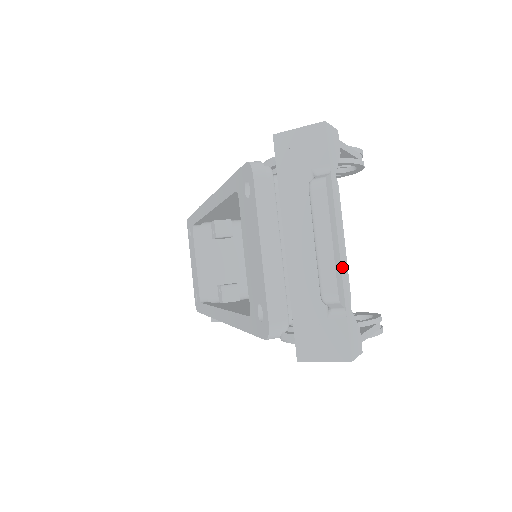
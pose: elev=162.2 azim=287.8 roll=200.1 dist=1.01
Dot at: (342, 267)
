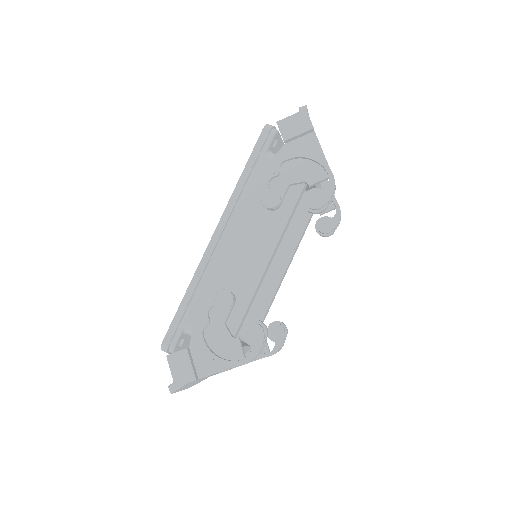
Dot at: occluded
